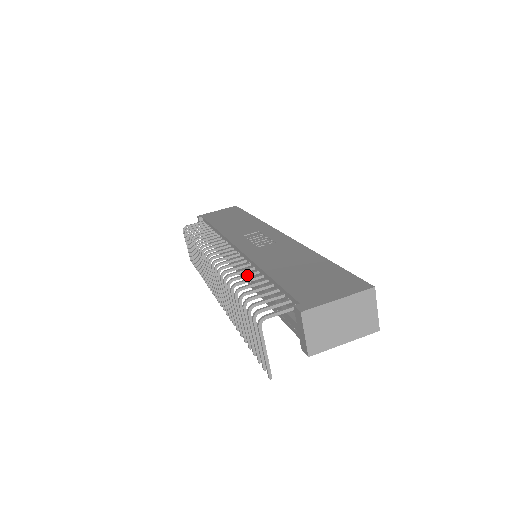
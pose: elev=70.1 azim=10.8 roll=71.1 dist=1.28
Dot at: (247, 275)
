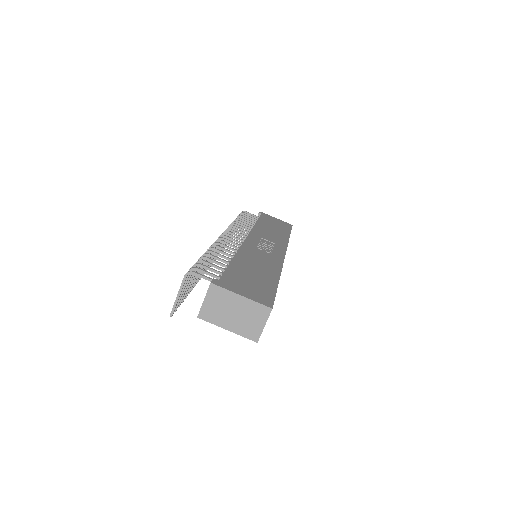
Dot at: (225, 253)
